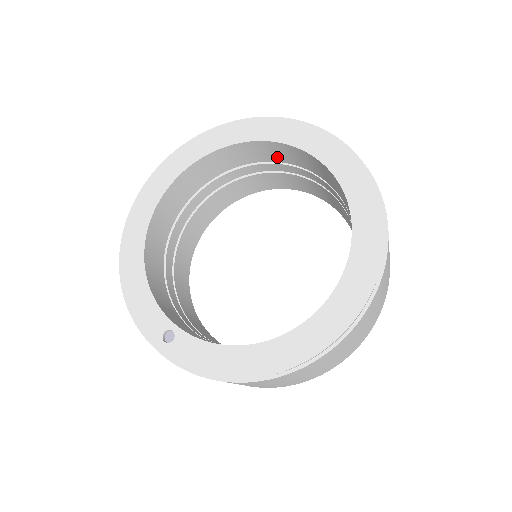
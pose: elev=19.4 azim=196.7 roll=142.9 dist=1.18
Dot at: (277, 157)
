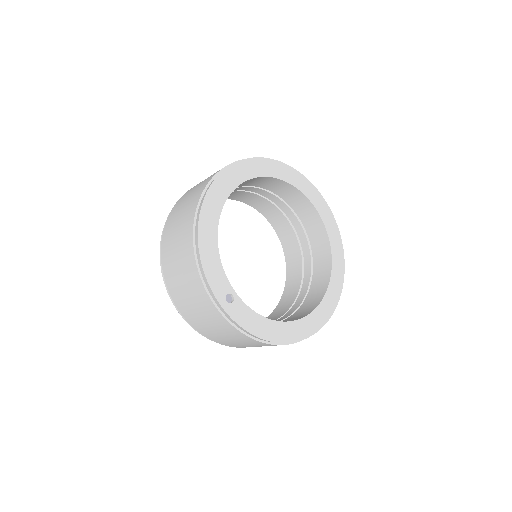
Dot at: (289, 198)
